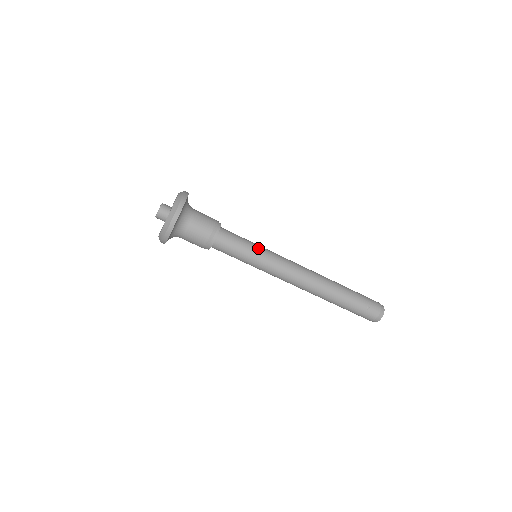
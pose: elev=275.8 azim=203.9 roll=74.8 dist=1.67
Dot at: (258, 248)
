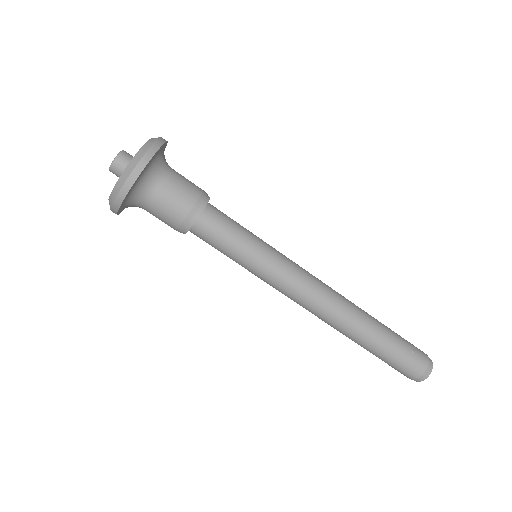
Dot at: (262, 240)
